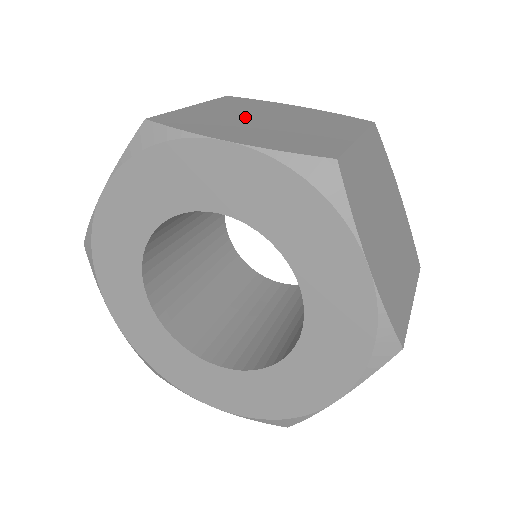
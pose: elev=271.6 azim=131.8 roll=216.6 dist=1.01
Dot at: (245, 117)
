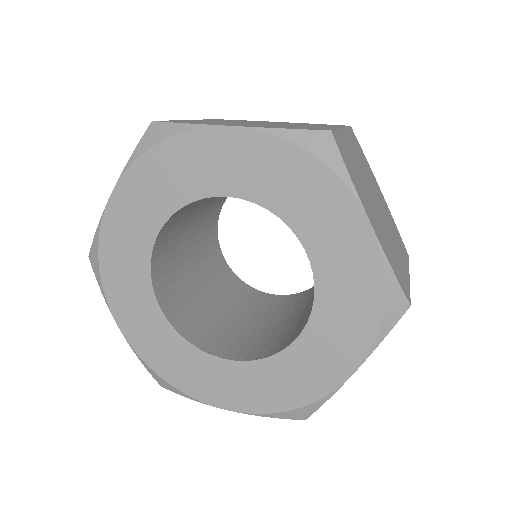
Dot at: (368, 184)
